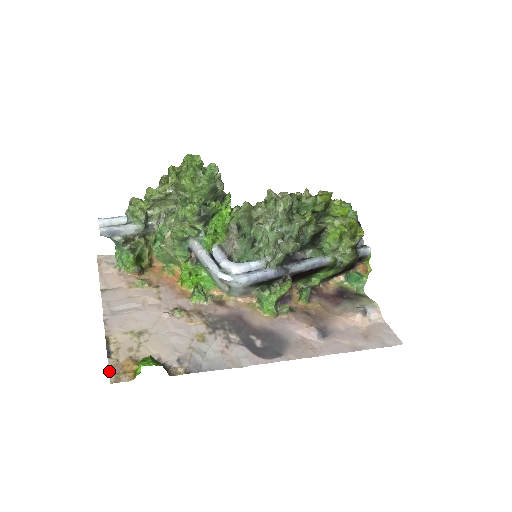
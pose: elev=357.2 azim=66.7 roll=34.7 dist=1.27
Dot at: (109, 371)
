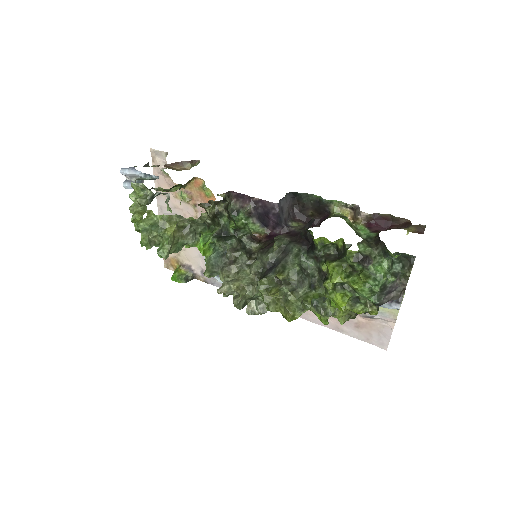
Dot at: occluded
